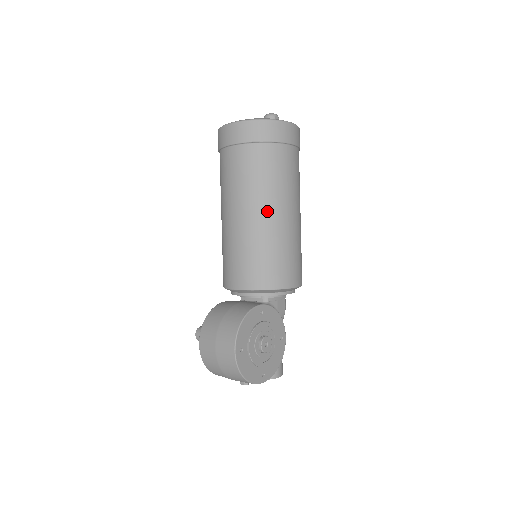
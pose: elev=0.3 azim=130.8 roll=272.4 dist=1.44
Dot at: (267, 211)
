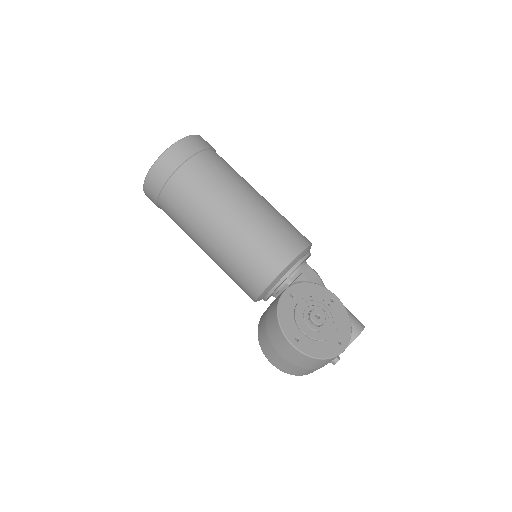
Dot at: (223, 217)
